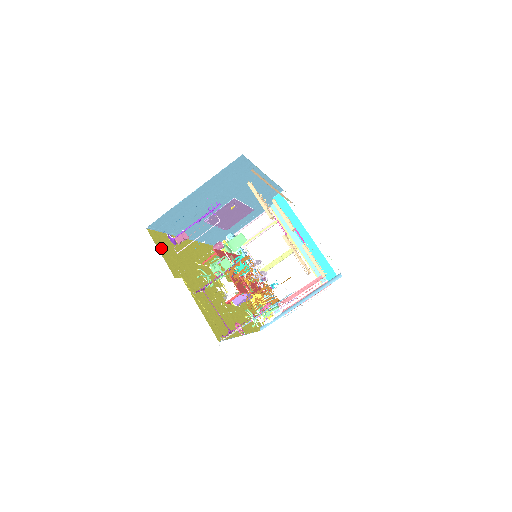
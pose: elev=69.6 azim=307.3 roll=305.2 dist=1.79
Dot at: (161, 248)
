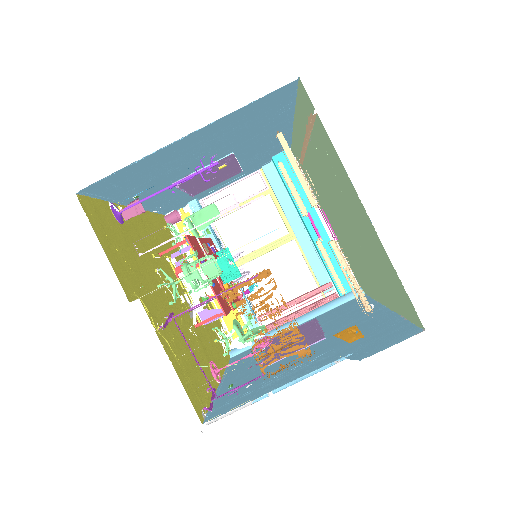
Dot at: (103, 236)
